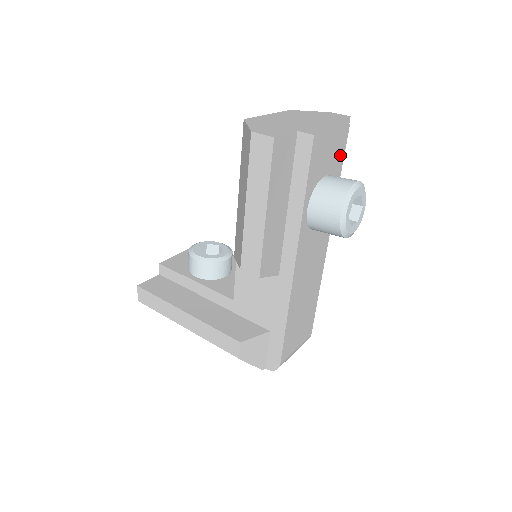
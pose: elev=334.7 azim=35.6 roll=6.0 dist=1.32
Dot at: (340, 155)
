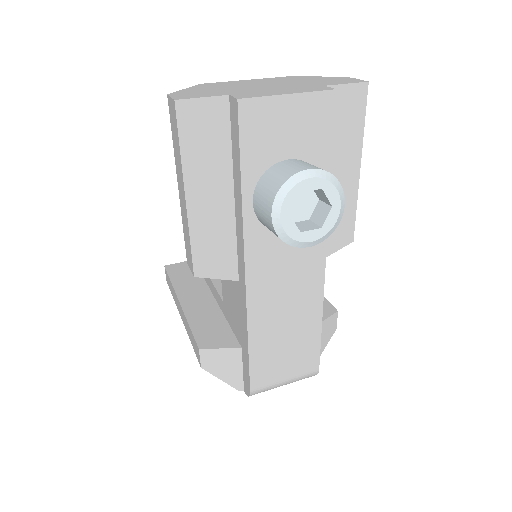
Dot at: (322, 133)
